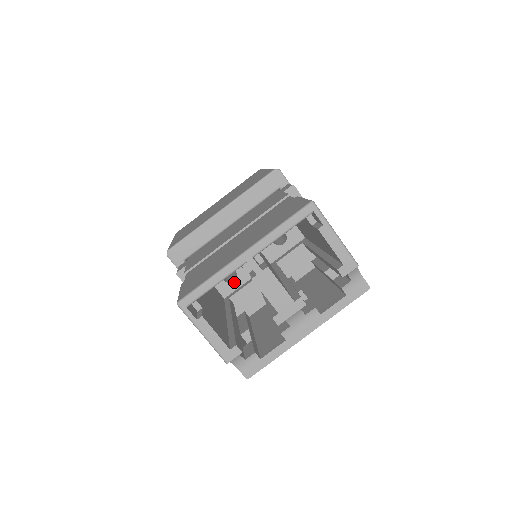
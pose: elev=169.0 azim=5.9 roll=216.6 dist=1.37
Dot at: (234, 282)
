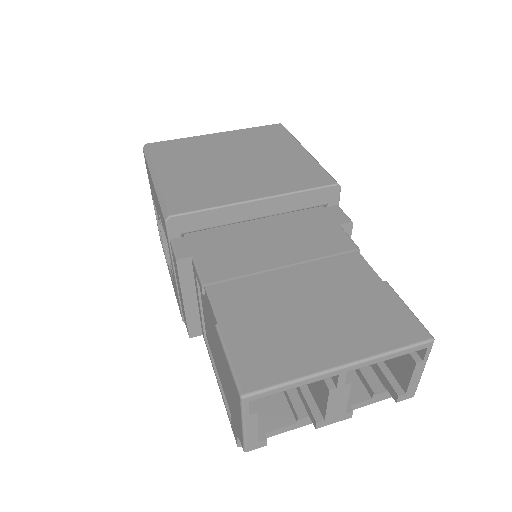
Dot at: occluded
